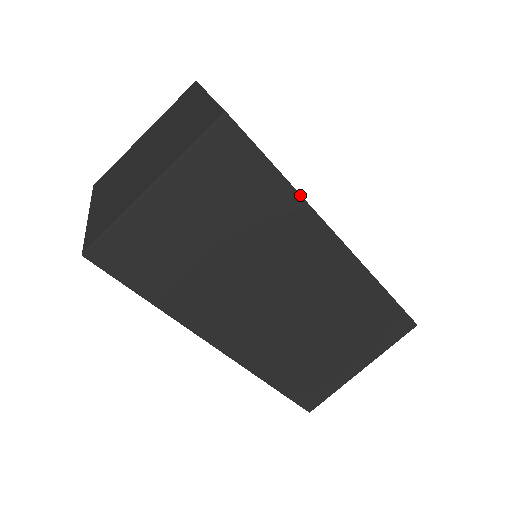
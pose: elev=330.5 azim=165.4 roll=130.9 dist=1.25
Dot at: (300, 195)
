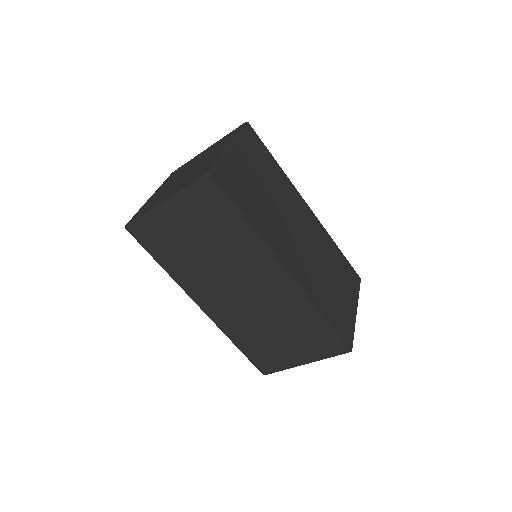
Dot at: (258, 234)
